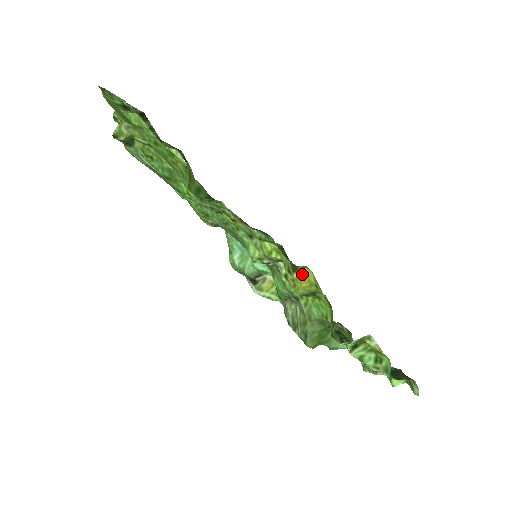
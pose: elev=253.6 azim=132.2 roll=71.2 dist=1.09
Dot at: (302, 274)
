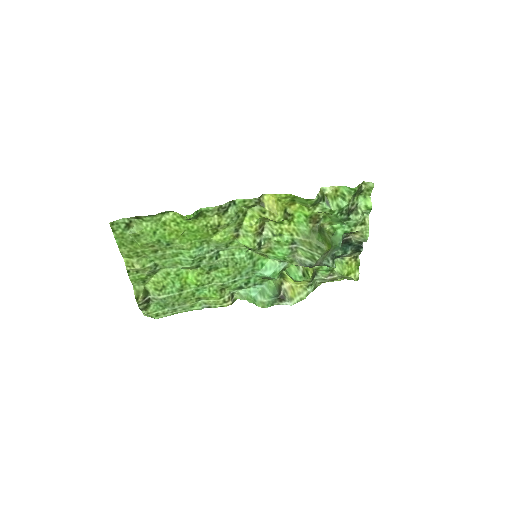
Dot at: (267, 203)
